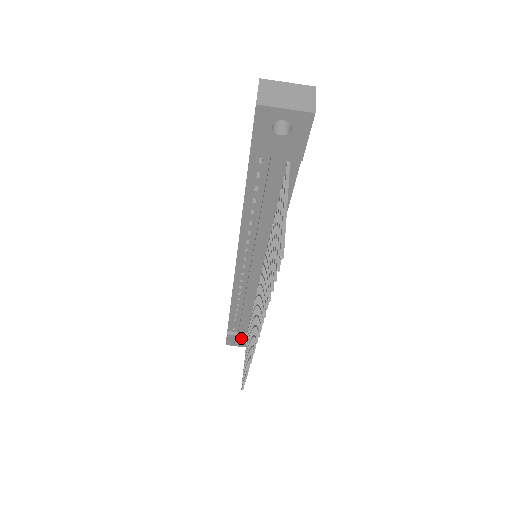
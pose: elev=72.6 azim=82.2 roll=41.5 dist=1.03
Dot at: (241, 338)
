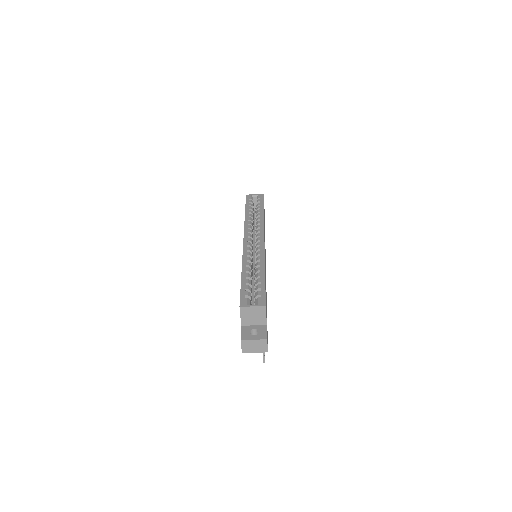
Dot at: occluded
